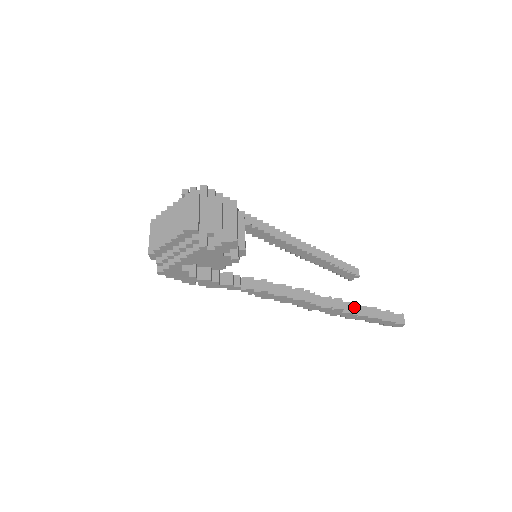
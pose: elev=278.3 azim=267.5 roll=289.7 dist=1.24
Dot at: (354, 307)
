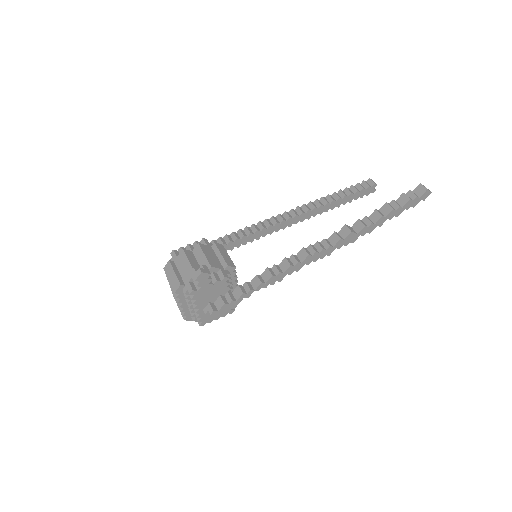
Dot at: (365, 220)
